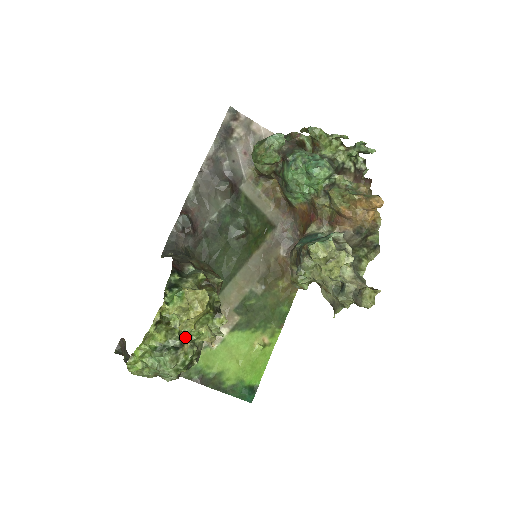
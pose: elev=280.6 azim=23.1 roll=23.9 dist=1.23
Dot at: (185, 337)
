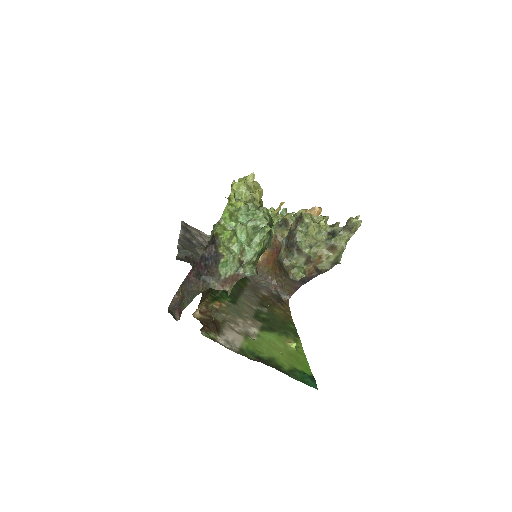
Dot at: occluded
